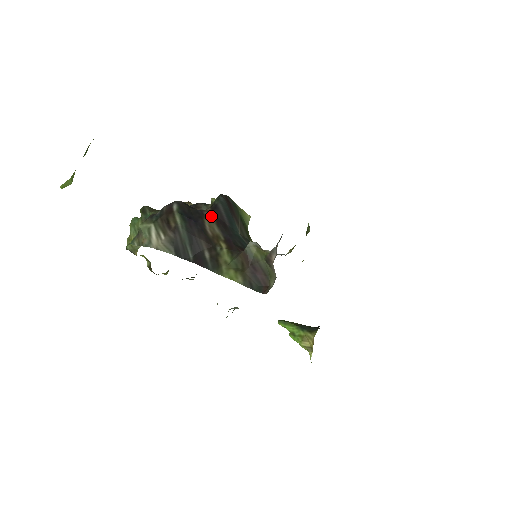
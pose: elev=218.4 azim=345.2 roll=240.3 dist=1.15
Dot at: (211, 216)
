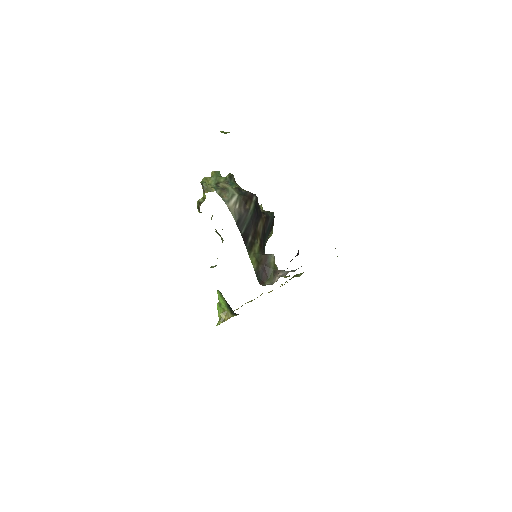
Dot at: (264, 220)
